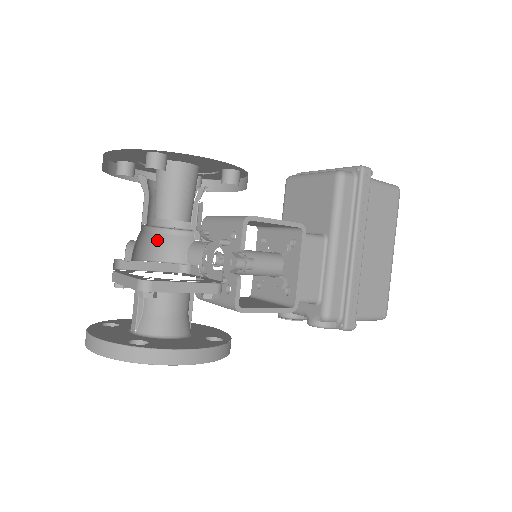
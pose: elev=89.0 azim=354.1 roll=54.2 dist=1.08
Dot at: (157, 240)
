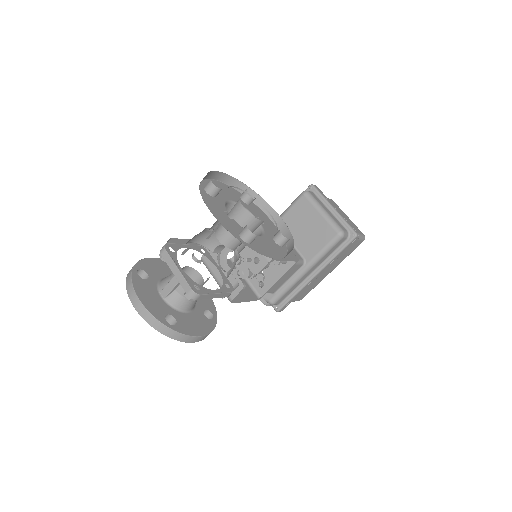
Dot at: (203, 233)
